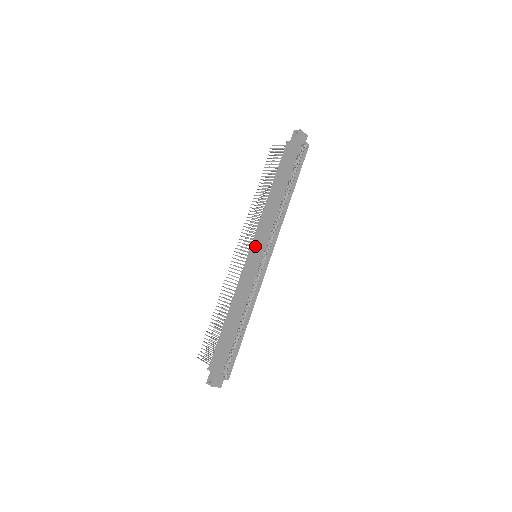
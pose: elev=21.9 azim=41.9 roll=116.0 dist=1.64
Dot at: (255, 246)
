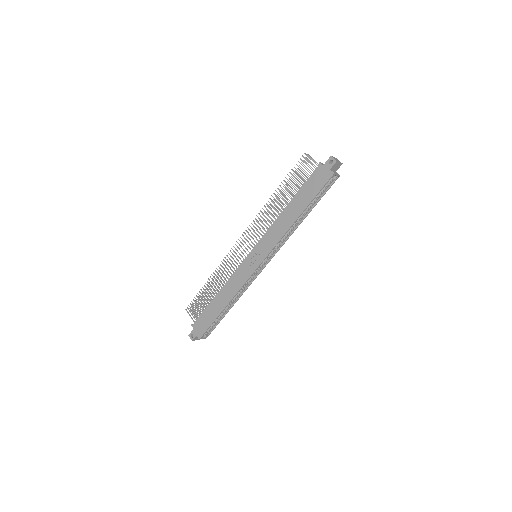
Dot at: (258, 250)
